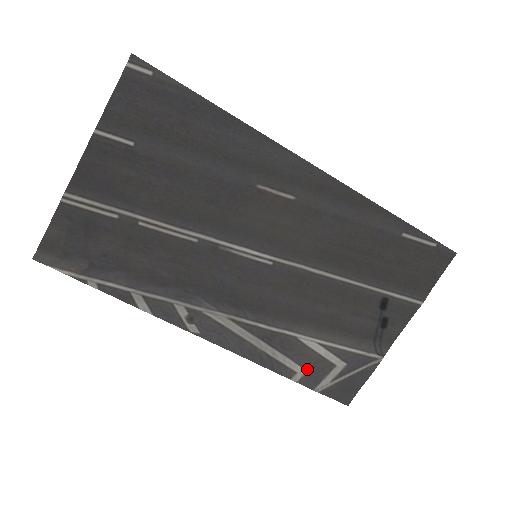
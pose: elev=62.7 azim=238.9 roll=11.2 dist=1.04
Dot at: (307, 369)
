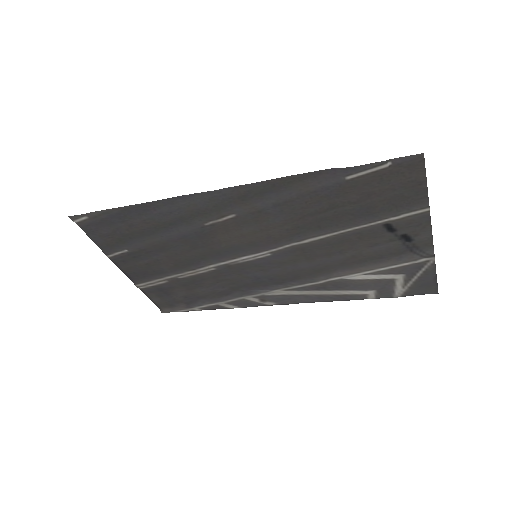
Dot at: (373, 290)
